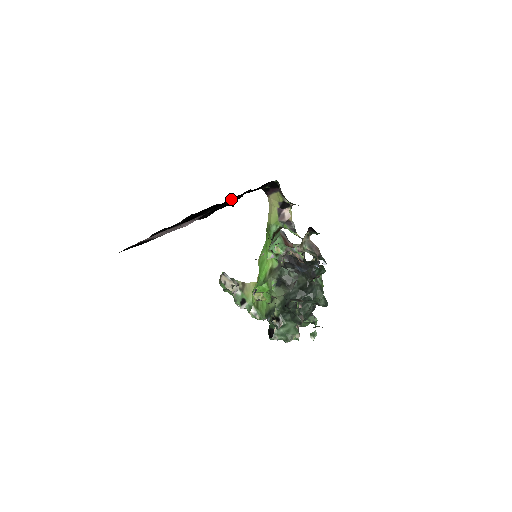
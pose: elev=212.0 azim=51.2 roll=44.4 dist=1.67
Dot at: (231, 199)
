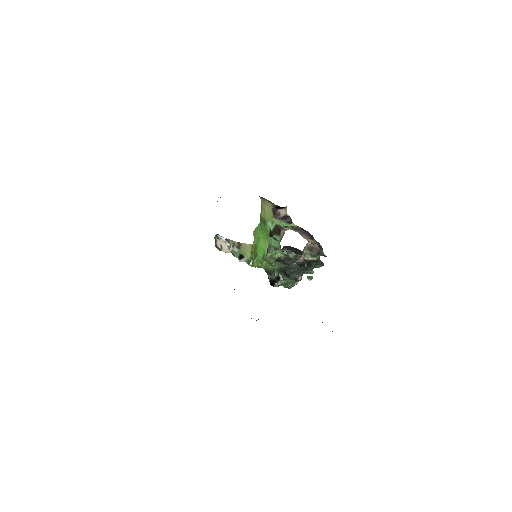
Dot at: occluded
